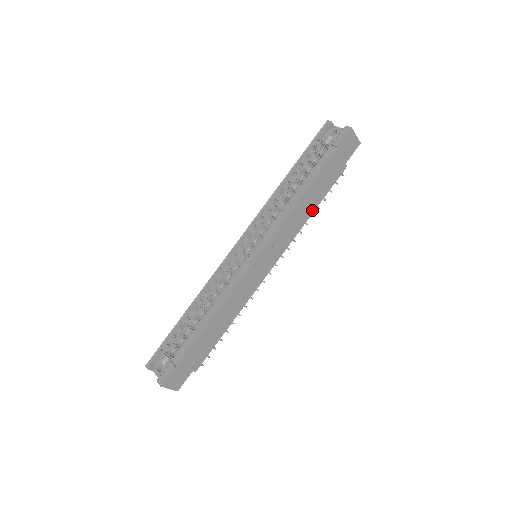
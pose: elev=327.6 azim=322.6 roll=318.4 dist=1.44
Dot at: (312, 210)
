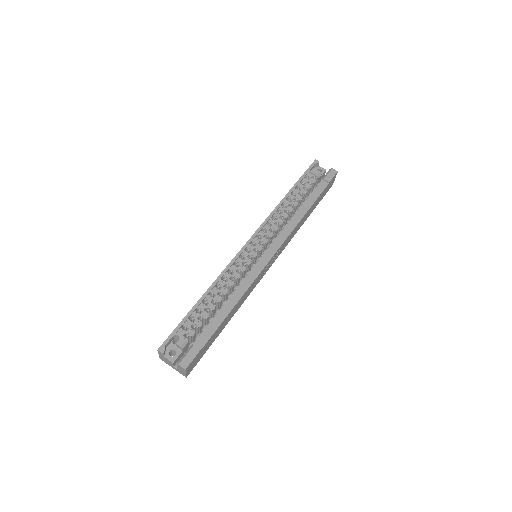
Dot at: occluded
